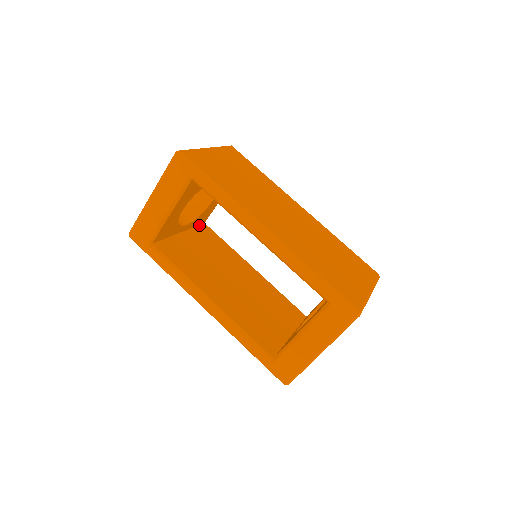
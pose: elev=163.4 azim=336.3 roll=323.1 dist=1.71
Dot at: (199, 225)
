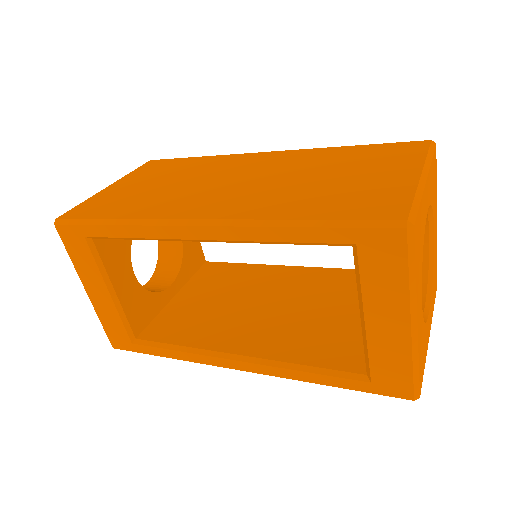
Dot at: (199, 269)
